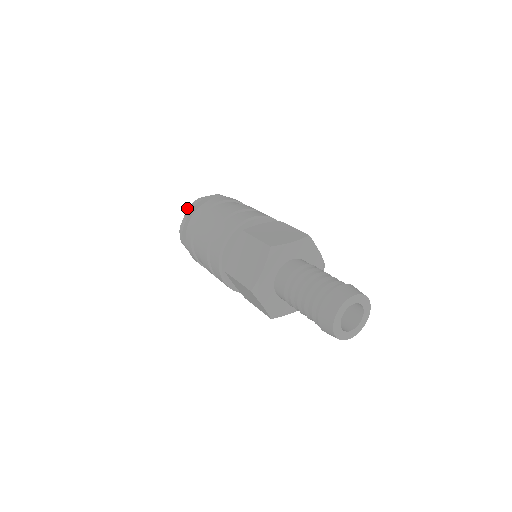
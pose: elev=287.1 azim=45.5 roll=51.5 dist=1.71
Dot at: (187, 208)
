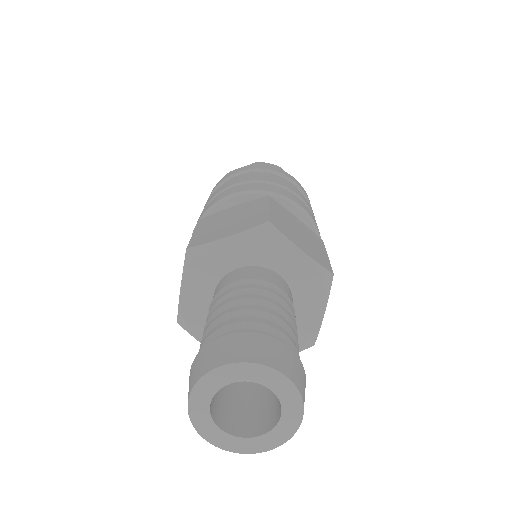
Dot at: occluded
